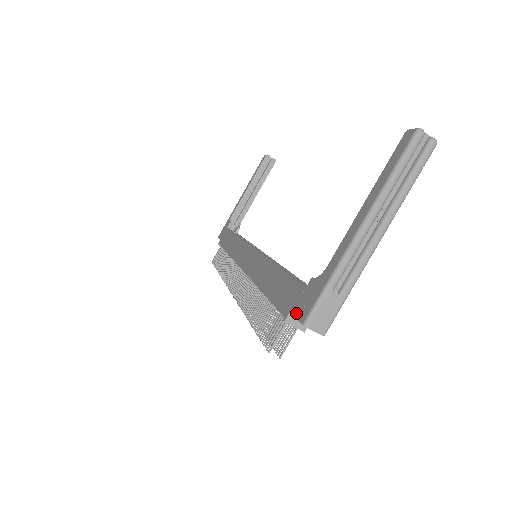
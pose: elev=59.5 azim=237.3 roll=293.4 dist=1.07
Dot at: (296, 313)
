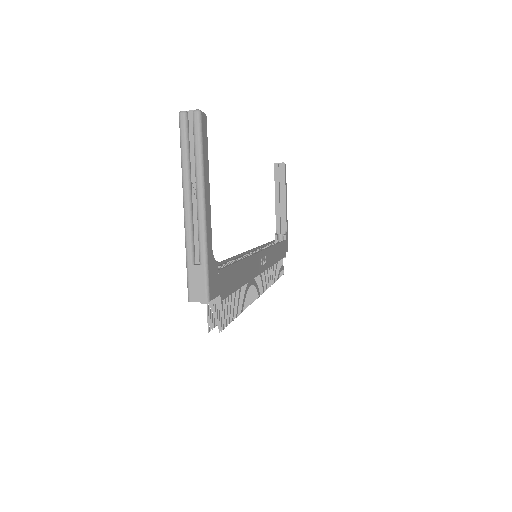
Dot at: occluded
